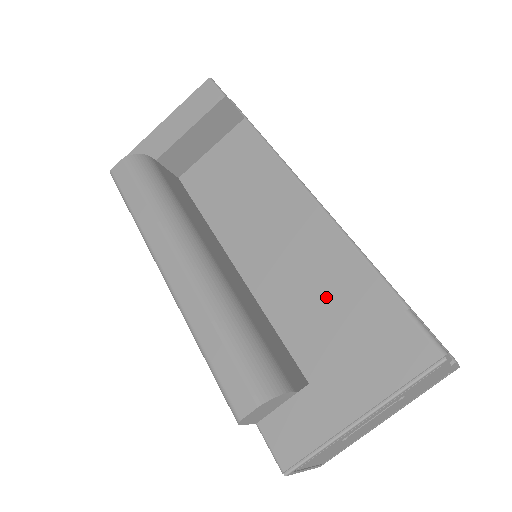
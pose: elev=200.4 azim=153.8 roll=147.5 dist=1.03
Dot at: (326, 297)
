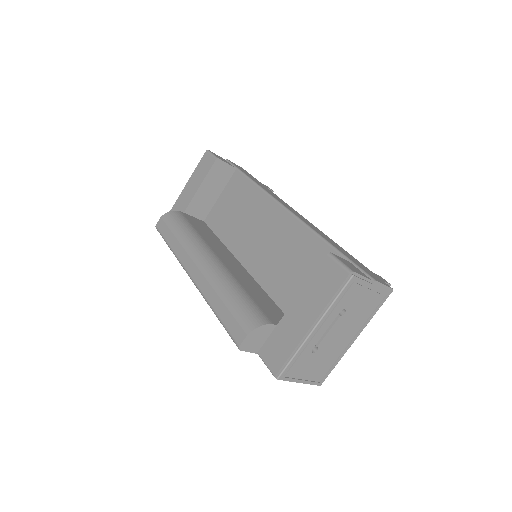
Dot at: (297, 267)
